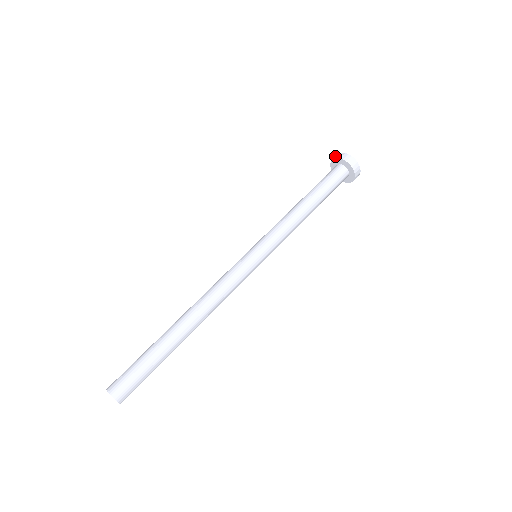
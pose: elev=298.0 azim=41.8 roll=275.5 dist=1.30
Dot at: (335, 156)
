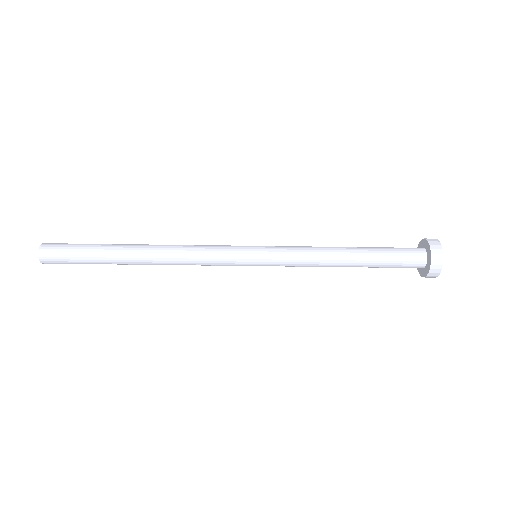
Dot at: (438, 261)
